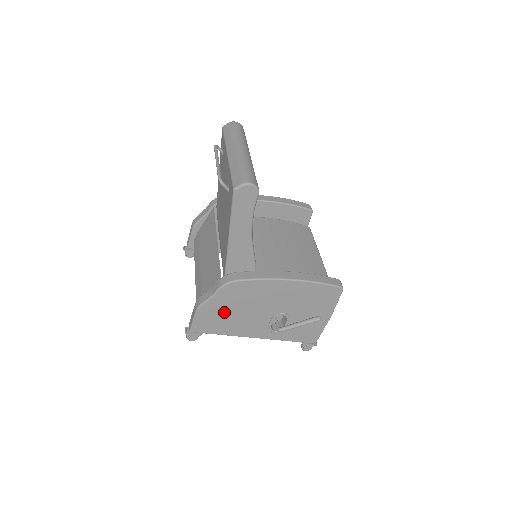
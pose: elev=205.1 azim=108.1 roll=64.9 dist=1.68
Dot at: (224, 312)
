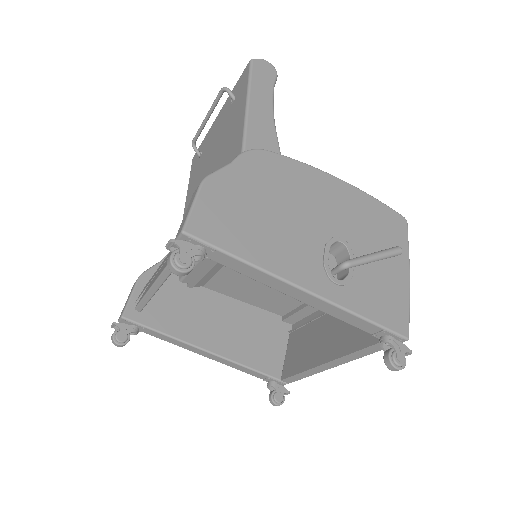
Dot at: (248, 204)
